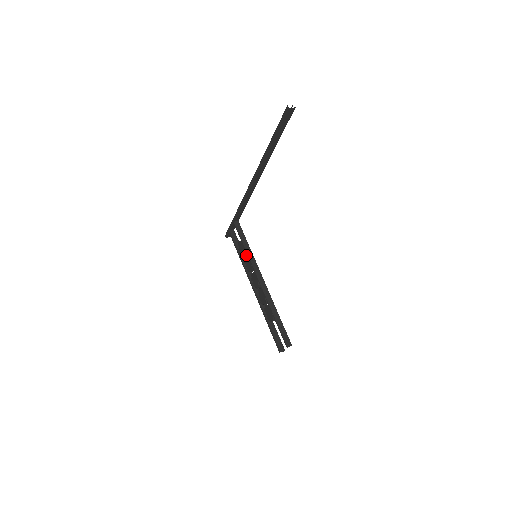
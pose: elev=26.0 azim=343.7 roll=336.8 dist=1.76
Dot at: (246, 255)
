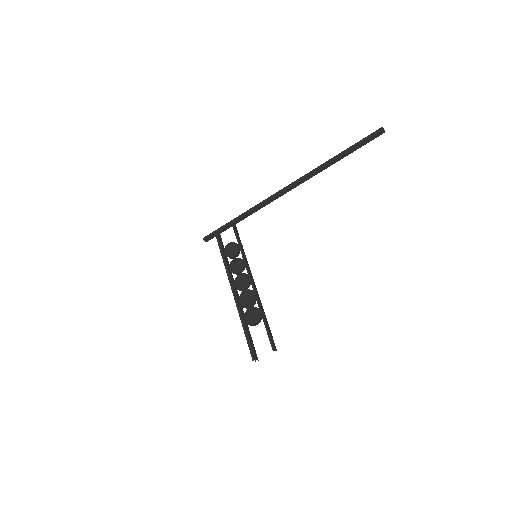
Dot at: (234, 257)
